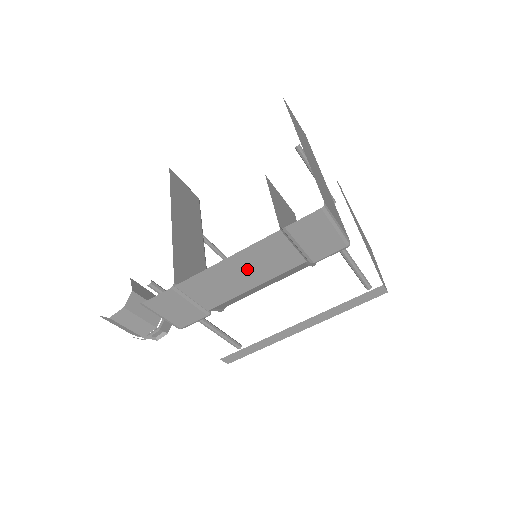
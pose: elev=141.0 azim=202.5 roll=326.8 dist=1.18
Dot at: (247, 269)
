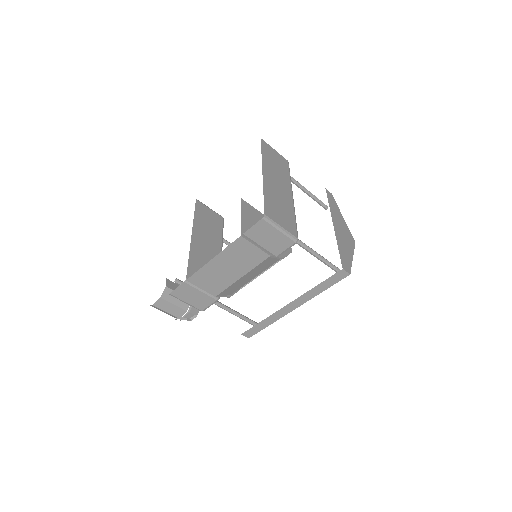
Dot at: (230, 265)
